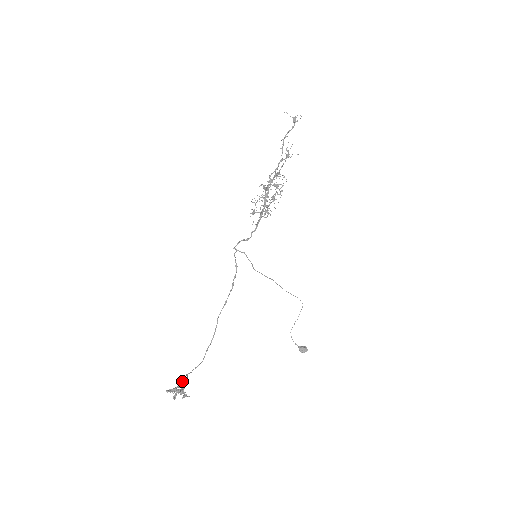
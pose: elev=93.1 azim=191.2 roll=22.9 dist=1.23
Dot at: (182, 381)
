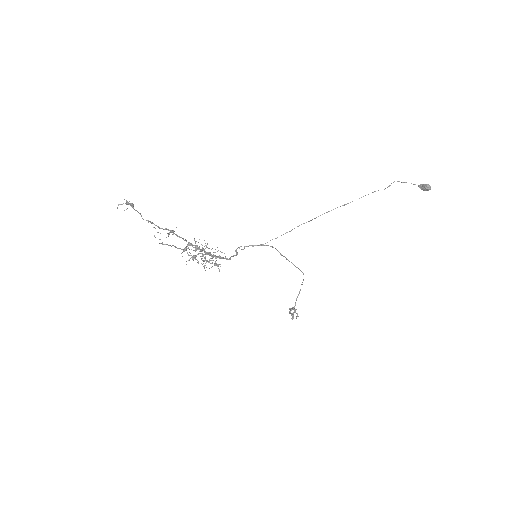
Dot at: (296, 299)
